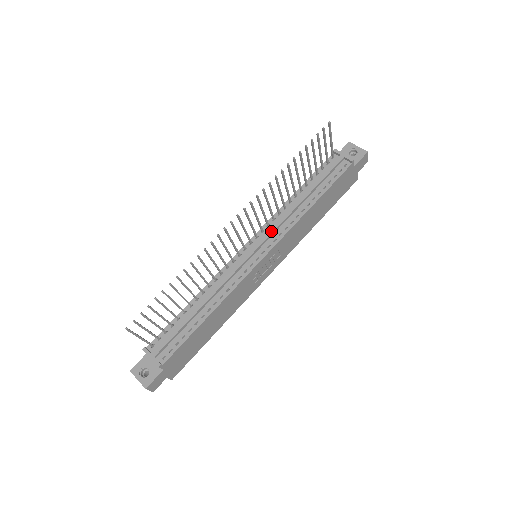
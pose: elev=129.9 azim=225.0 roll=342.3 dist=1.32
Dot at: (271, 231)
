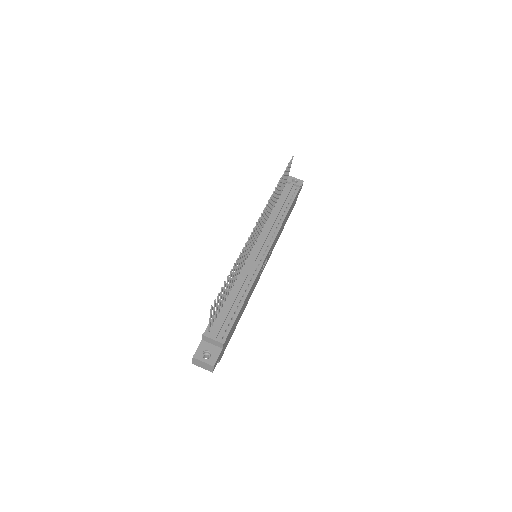
Dot at: (266, 235)
